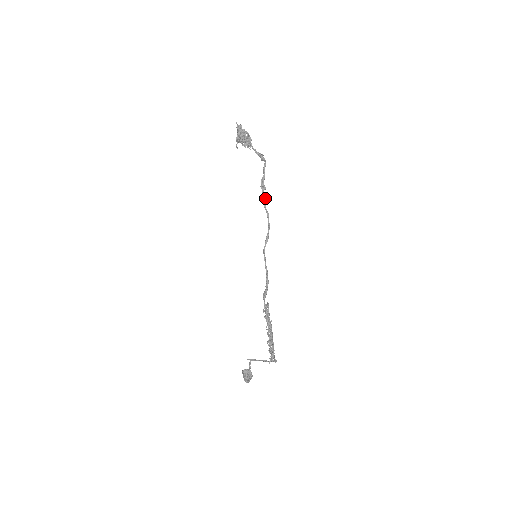
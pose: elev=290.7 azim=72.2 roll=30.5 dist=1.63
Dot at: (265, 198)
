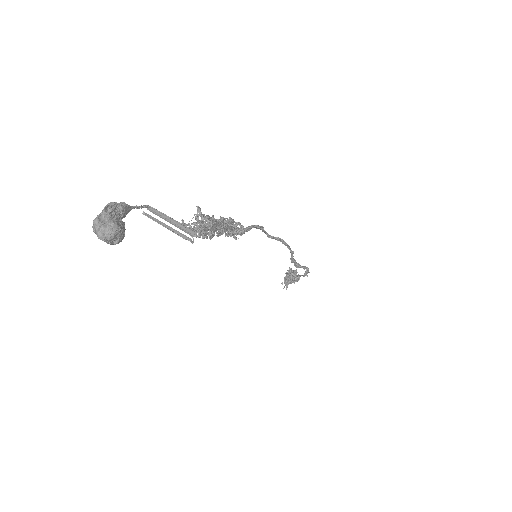
Dot at: (295, 260)
